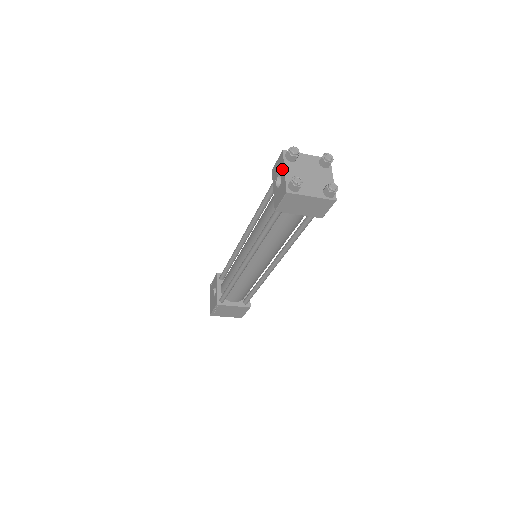
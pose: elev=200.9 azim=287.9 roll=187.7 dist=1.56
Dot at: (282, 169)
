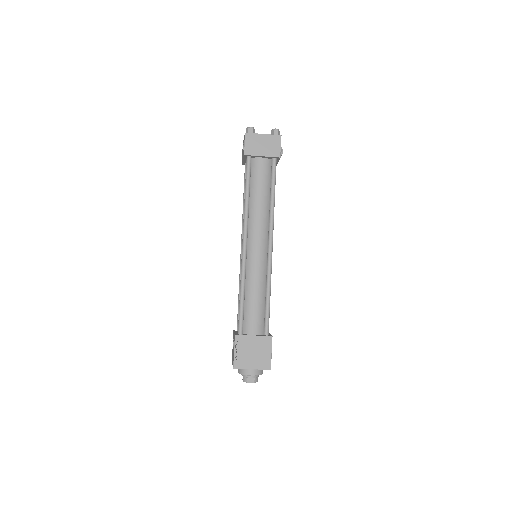
Dot at: (243, 142)
